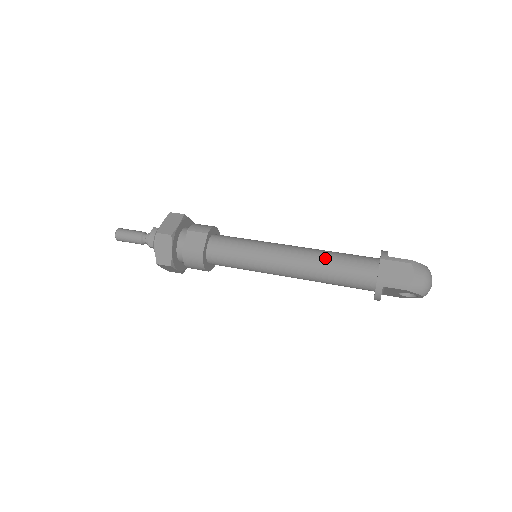
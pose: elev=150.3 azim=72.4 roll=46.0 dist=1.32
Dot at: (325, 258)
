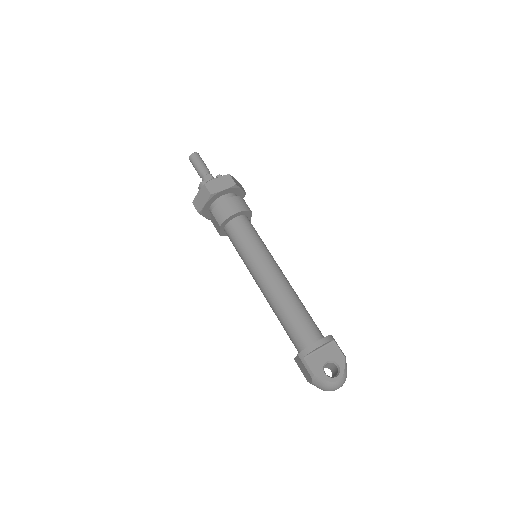
Dot at: (277, 312)
